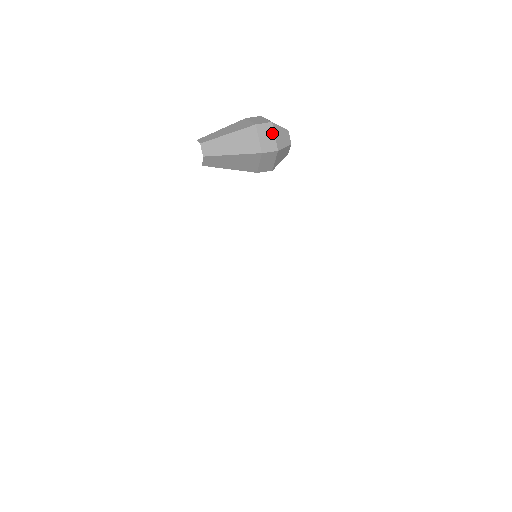
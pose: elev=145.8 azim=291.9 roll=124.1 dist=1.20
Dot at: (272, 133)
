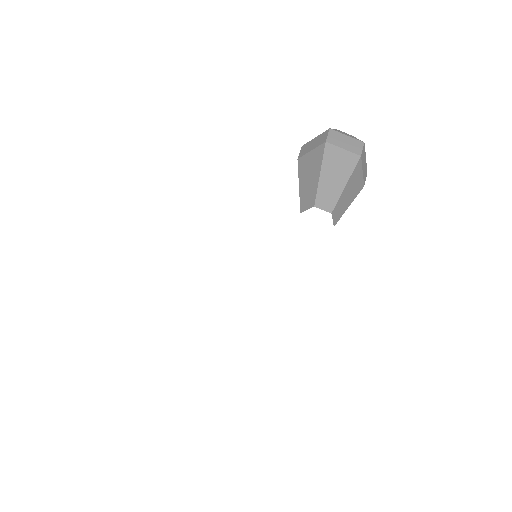
Dot at: (365, 156)
